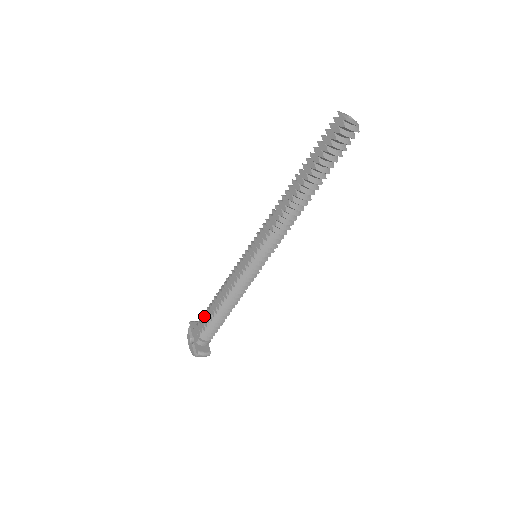
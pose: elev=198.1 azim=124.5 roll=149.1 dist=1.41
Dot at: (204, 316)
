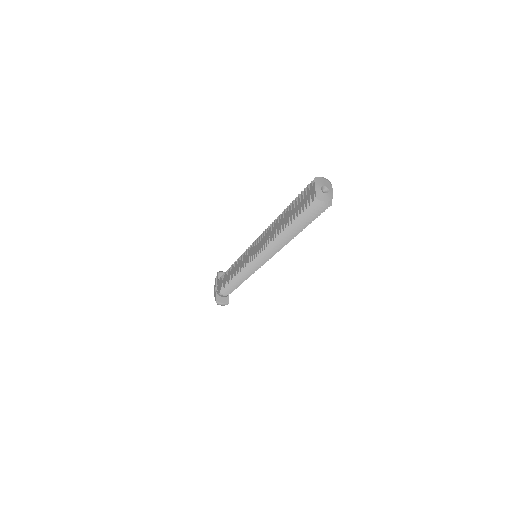
Dot at: (223, 277)
